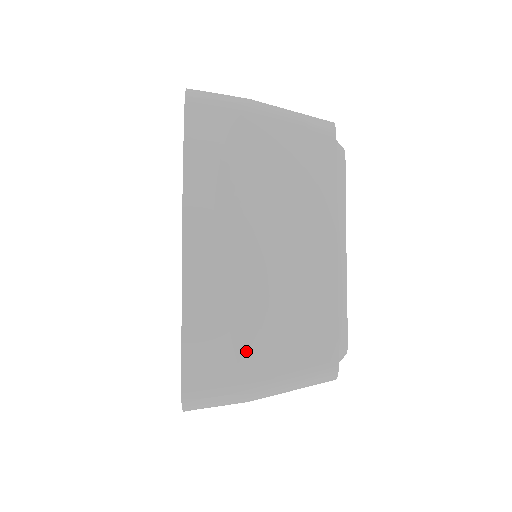
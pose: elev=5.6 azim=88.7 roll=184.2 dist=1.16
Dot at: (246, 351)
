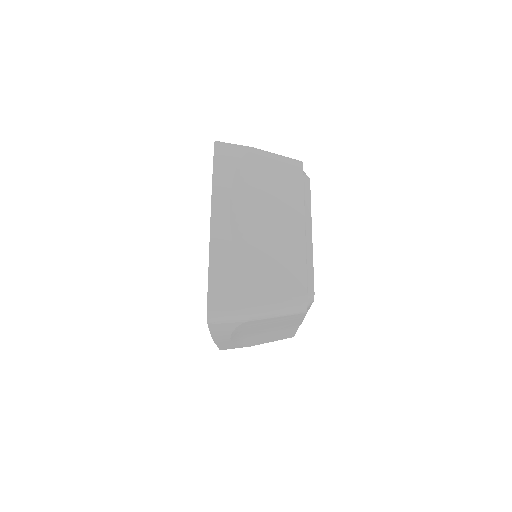
Dot at: occluded
